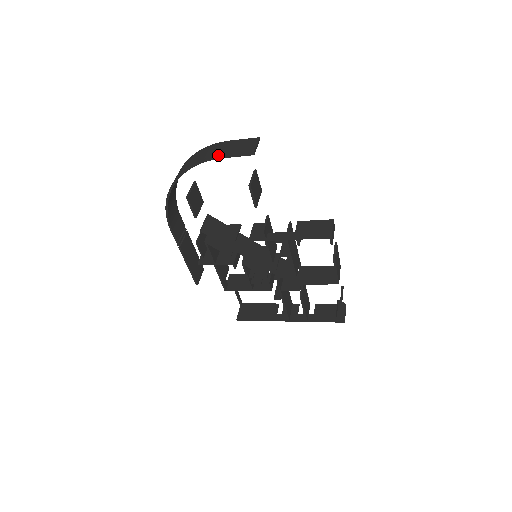
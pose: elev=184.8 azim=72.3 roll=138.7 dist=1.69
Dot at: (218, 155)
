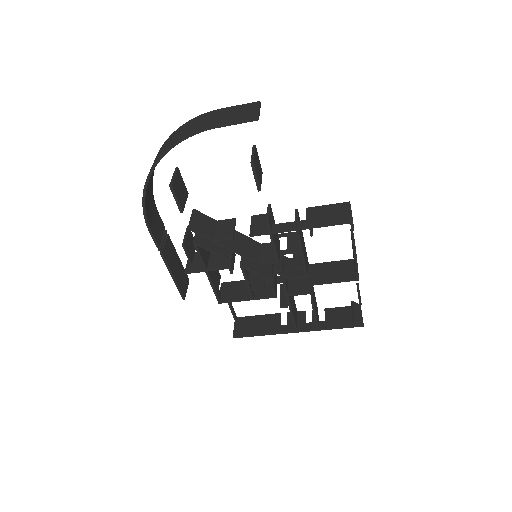
Dot at: (211, 124)
